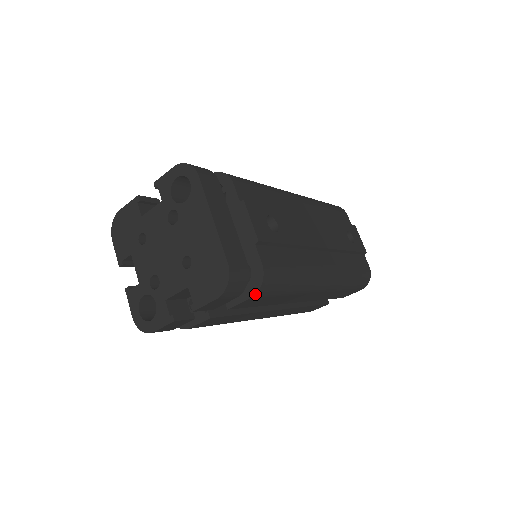
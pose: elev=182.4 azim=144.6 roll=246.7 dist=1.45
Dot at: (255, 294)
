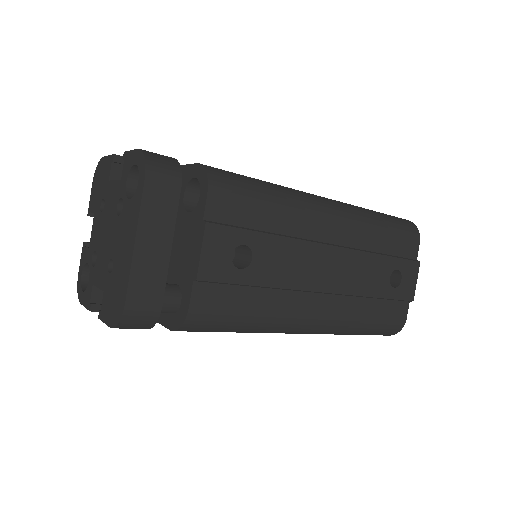
Dot at: (174, 330)
